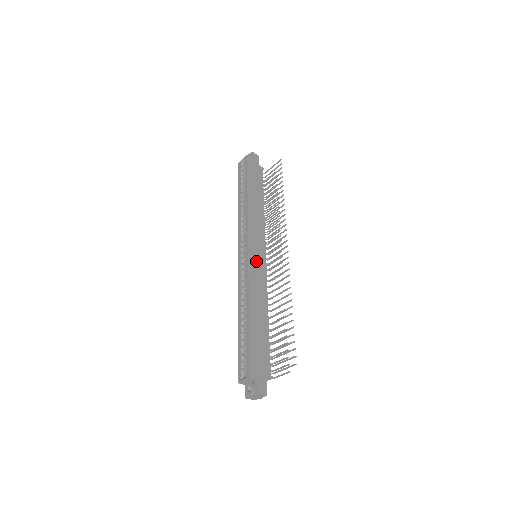
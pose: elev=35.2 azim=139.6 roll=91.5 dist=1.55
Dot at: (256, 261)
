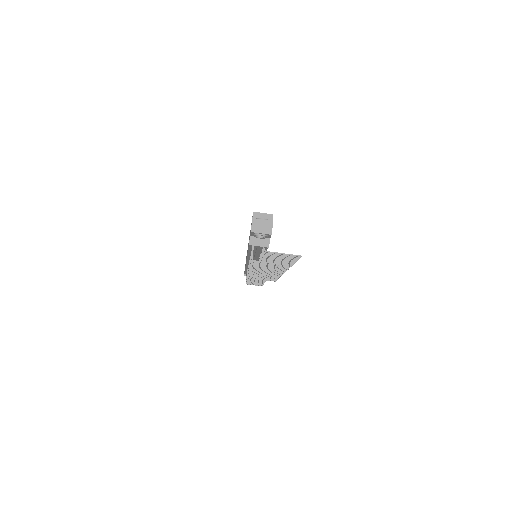
Dot at: occluded
